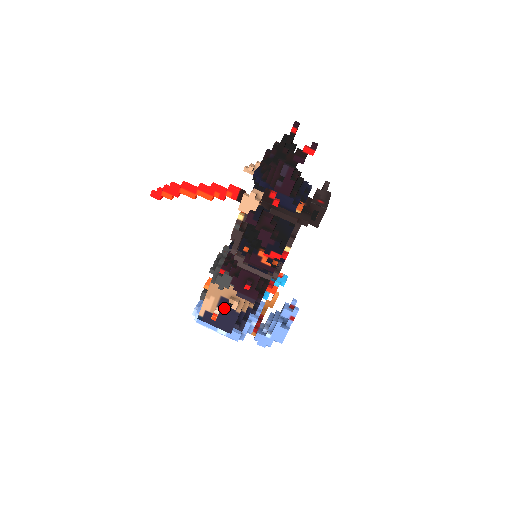
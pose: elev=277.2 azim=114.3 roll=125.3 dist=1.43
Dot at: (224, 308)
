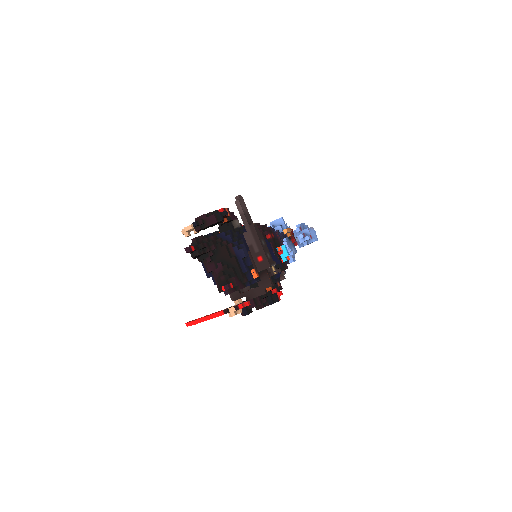
Dot at: occluded
